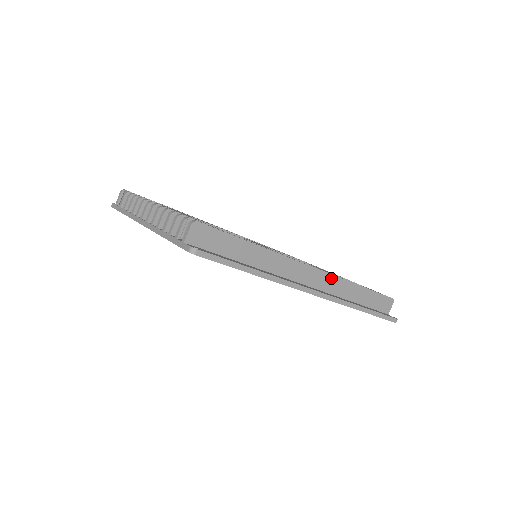
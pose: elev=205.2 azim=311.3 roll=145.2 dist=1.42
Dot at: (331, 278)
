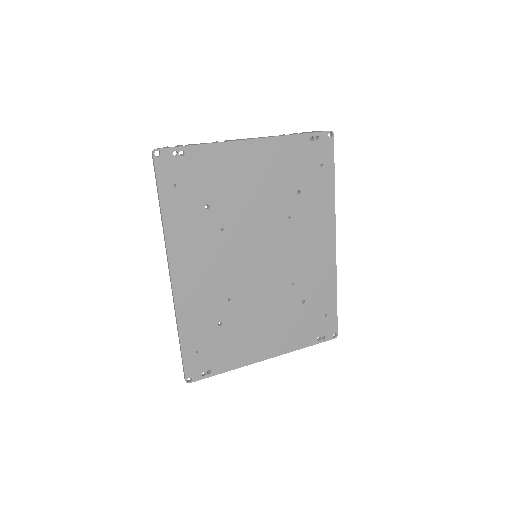
Dot at: occluded
